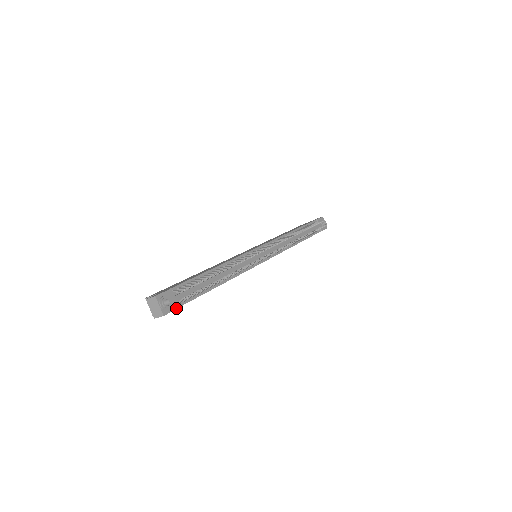
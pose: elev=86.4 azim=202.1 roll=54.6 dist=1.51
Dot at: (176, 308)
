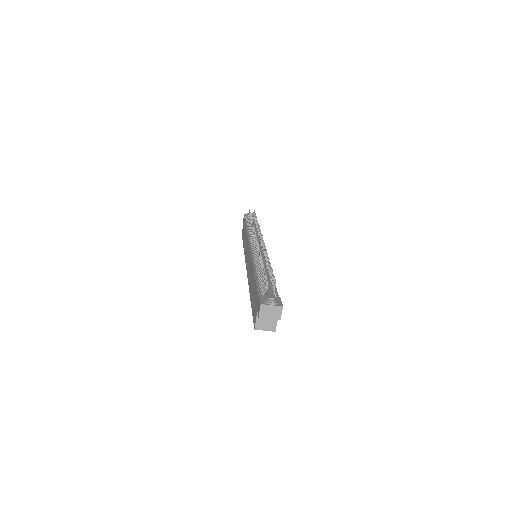
Dot at: (279, 299)
